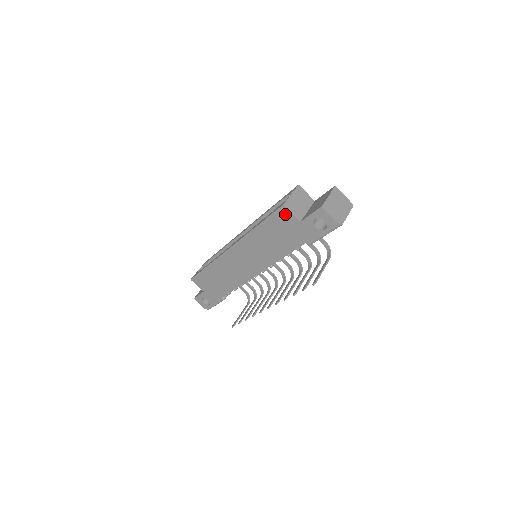
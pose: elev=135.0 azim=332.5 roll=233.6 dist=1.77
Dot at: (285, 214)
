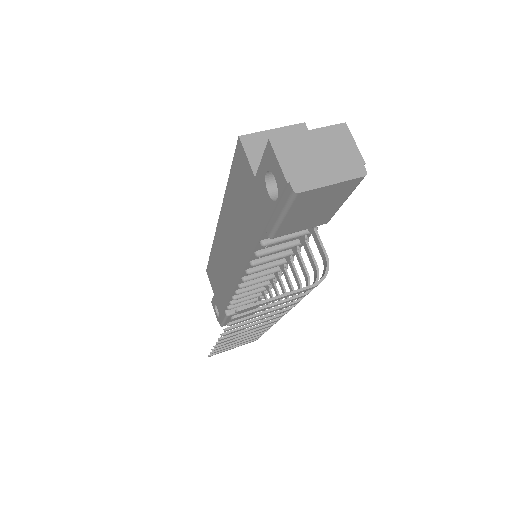
Dot at: (242, 159)
